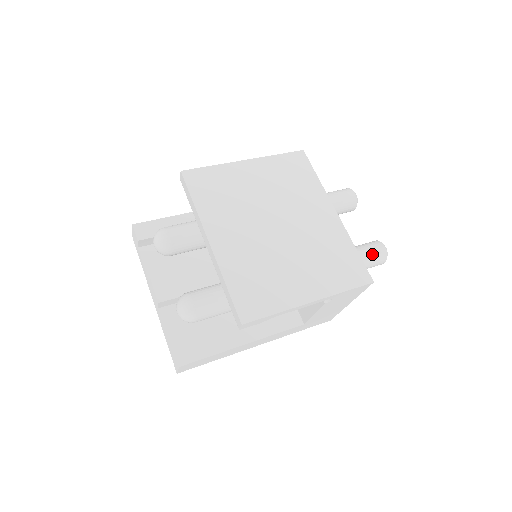
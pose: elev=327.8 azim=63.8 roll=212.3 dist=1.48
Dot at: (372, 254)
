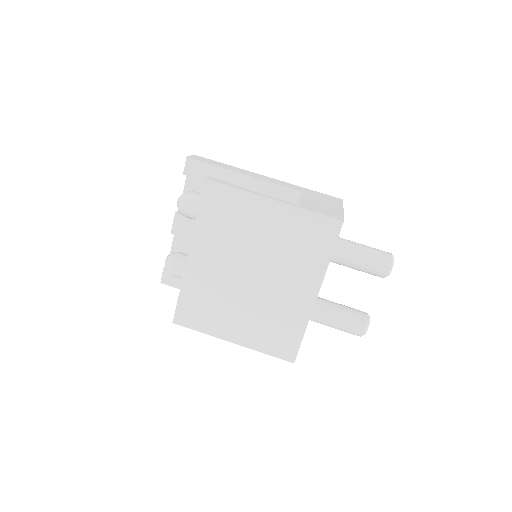
Dot at: (346, 327)
